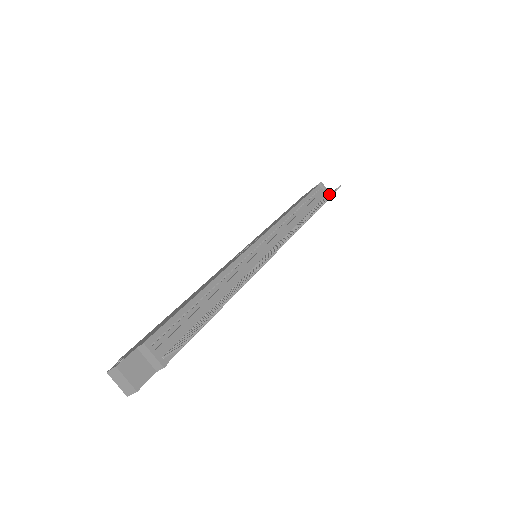
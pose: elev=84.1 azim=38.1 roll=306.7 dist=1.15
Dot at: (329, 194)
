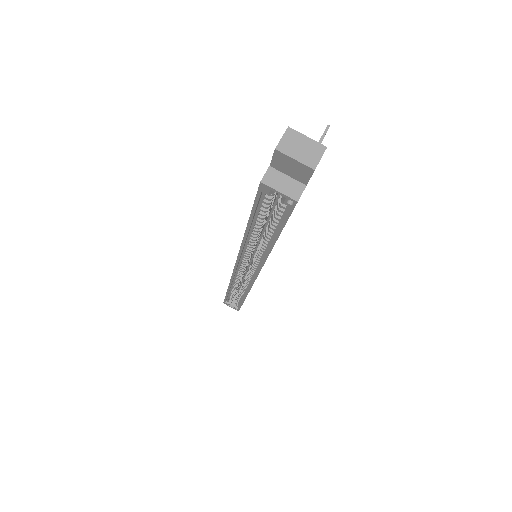
Dot at: occluded
